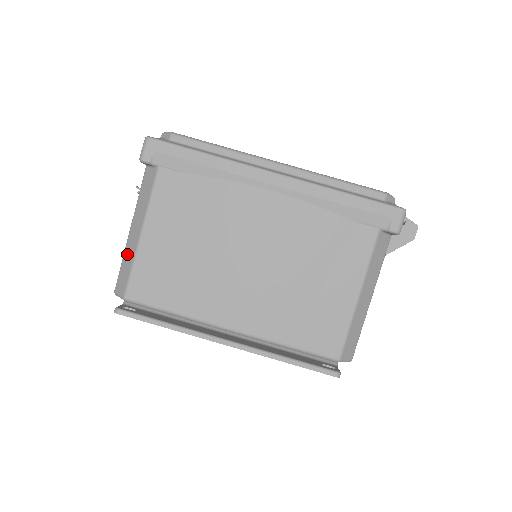
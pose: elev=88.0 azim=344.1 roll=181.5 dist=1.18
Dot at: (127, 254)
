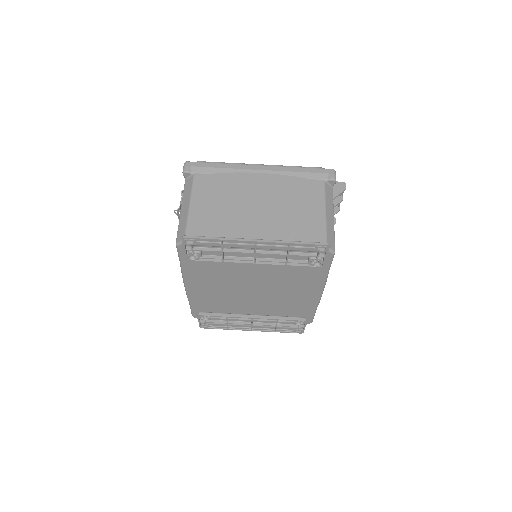
Dot at: (182, 220)
